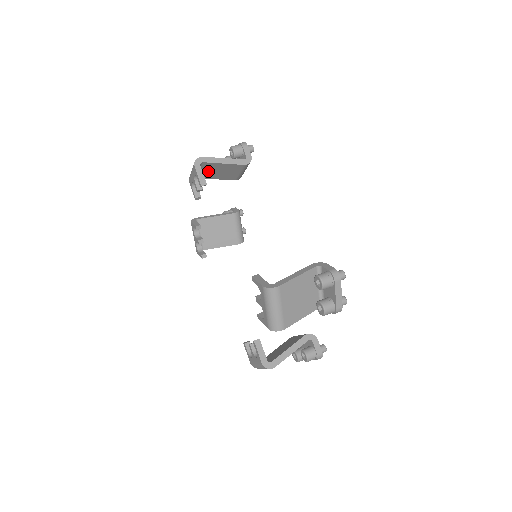
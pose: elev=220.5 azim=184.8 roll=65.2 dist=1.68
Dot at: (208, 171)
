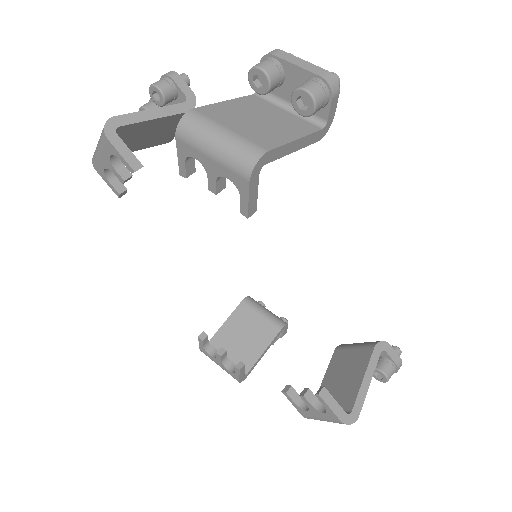
Dot at: occluded
